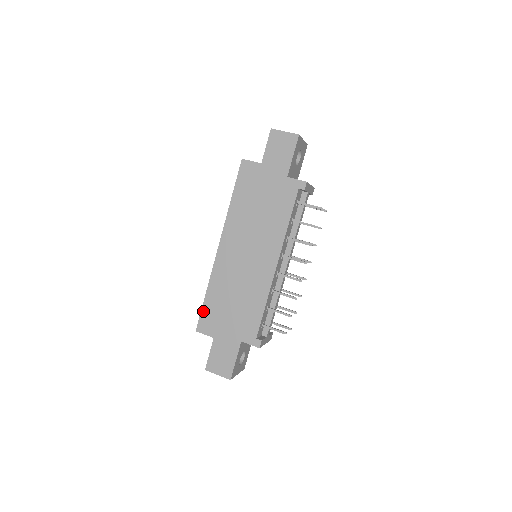
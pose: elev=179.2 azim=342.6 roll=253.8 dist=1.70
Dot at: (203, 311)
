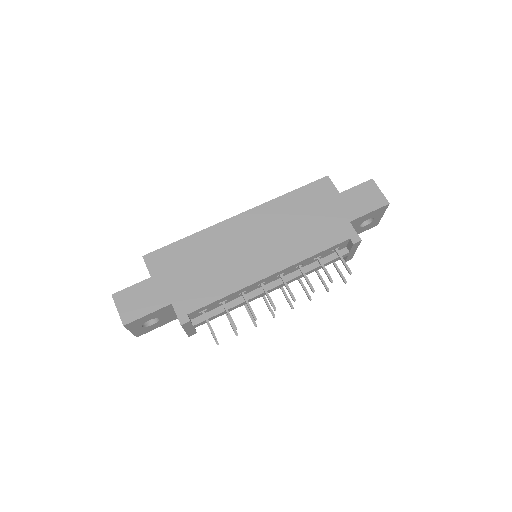
Dot at: (168, 247)
